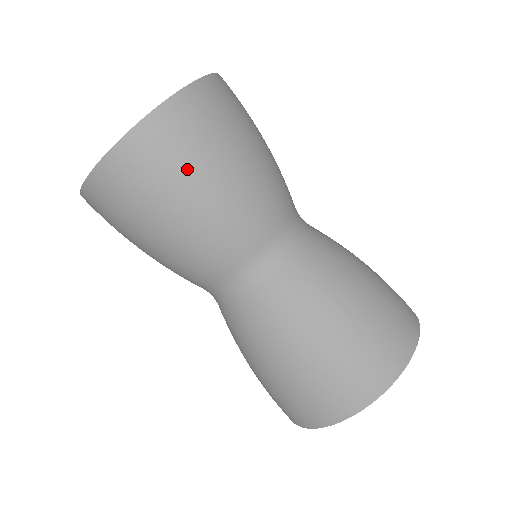
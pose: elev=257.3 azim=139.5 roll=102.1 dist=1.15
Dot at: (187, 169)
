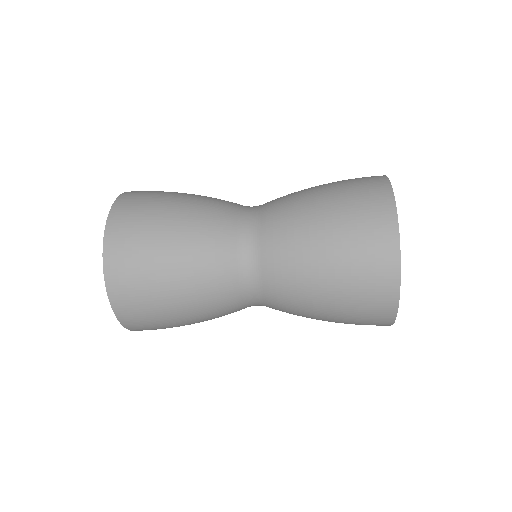
Dot at: occluded
